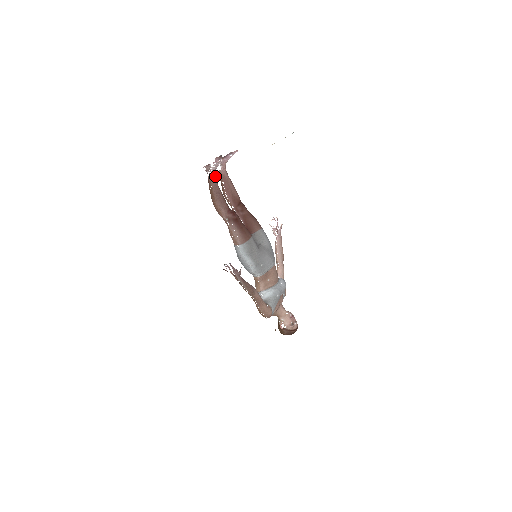
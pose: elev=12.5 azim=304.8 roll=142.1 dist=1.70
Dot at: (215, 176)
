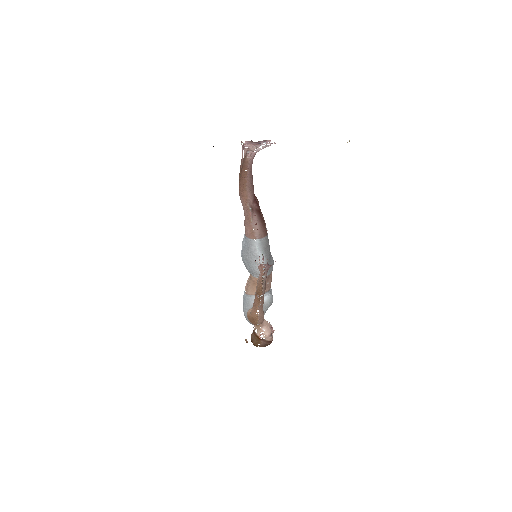
Dot at: occluded
